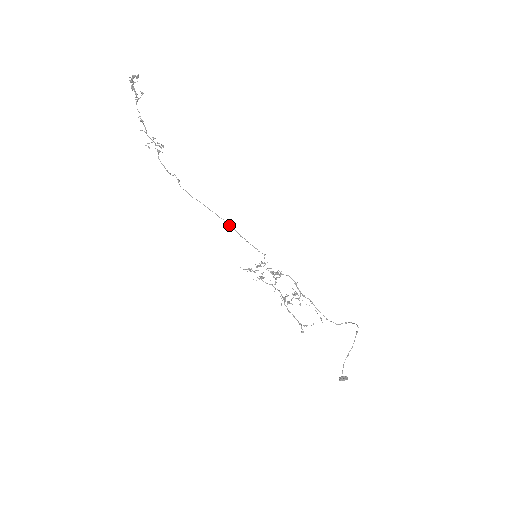
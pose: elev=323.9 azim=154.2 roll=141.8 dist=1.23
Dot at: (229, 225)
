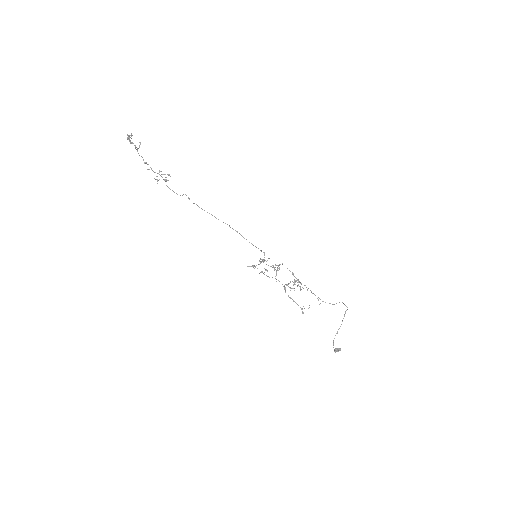
Dot at: occluded
